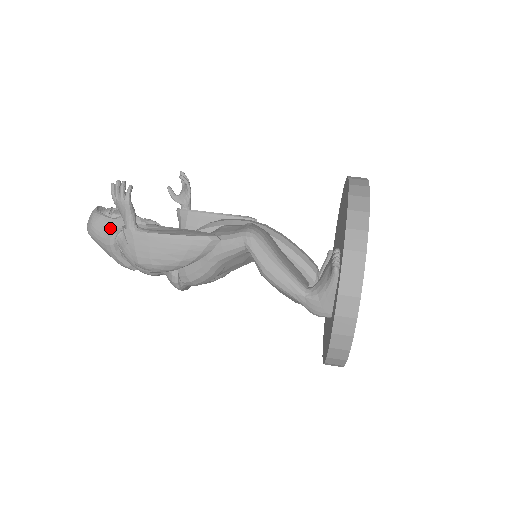
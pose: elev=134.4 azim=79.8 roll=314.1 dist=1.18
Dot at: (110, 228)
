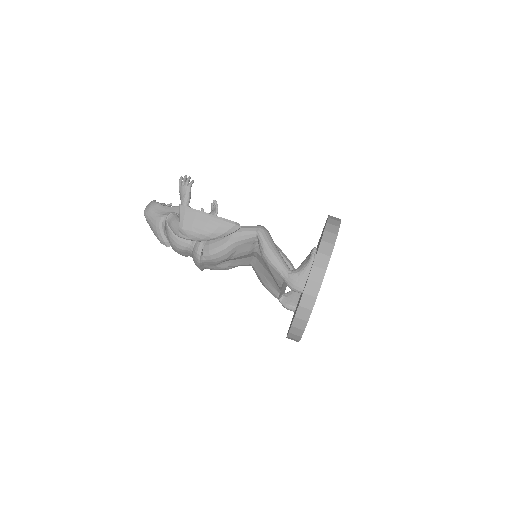
Dot at: (163, 211)
